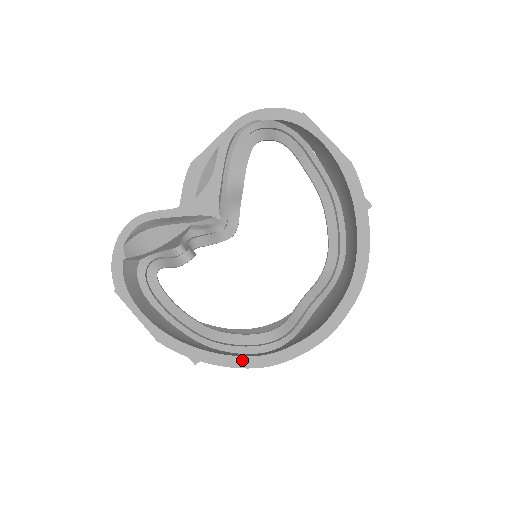
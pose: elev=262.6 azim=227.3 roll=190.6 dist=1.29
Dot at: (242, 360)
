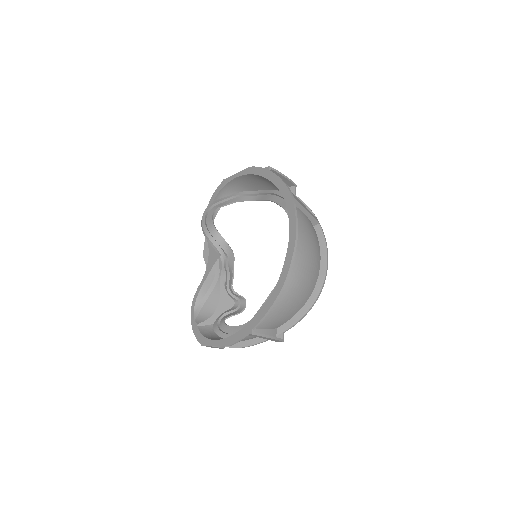
Dot at: (269, 301)
